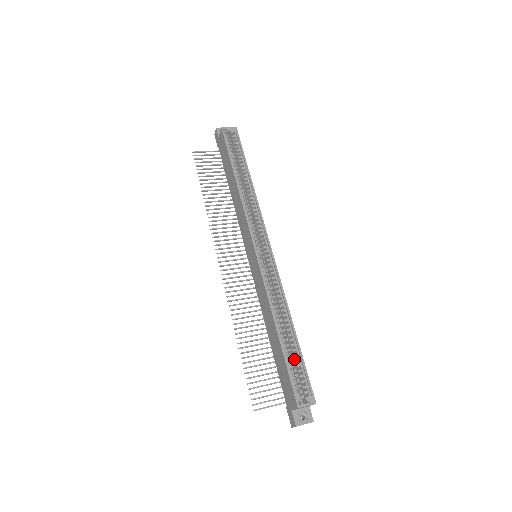
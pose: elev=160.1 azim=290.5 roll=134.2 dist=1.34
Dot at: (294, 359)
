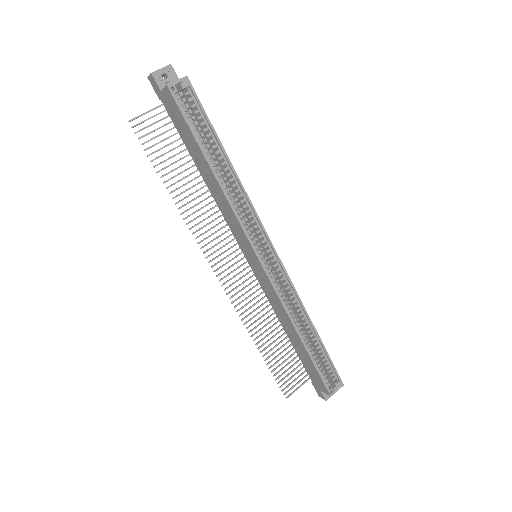
Dot at: (316, 349)
